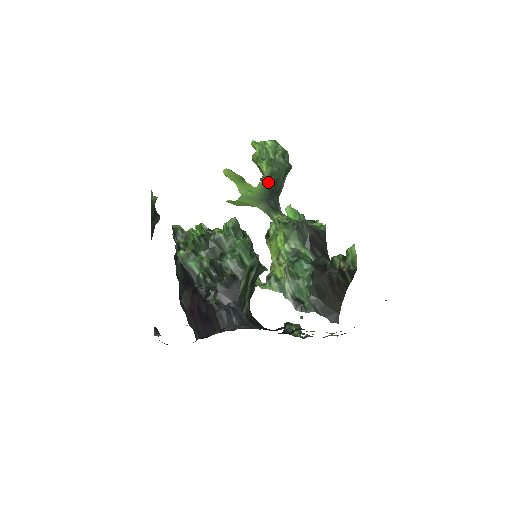
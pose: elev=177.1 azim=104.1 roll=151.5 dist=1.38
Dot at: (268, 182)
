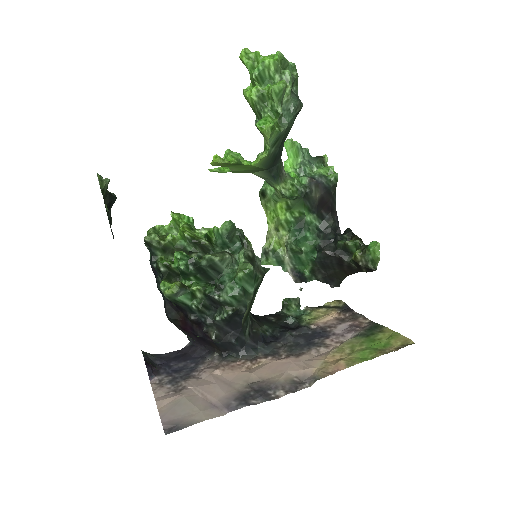
Dot at: (272, 150)
